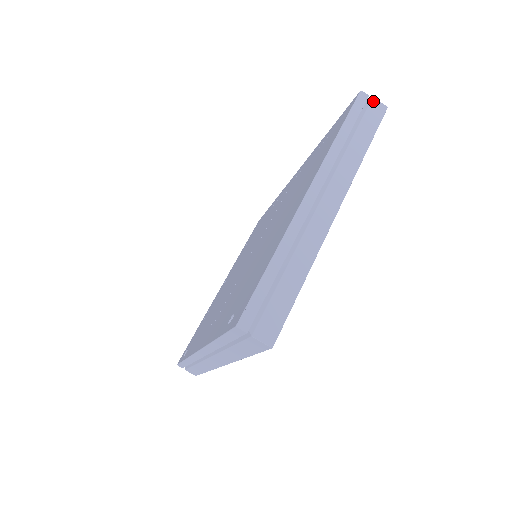
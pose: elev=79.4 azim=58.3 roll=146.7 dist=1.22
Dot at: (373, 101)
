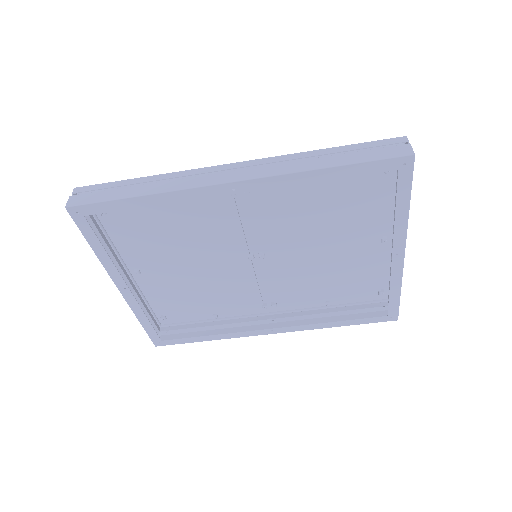
Dot at: occluded
